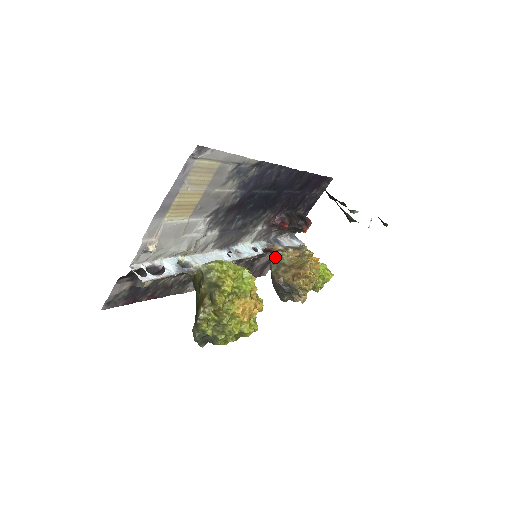
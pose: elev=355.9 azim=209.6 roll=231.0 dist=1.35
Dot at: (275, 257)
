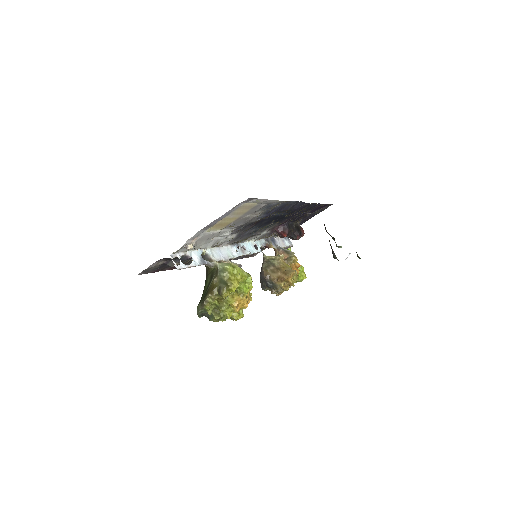
Dot at: (269, 258)
